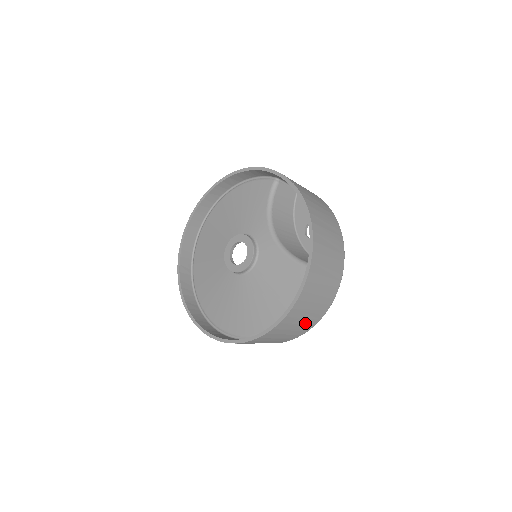
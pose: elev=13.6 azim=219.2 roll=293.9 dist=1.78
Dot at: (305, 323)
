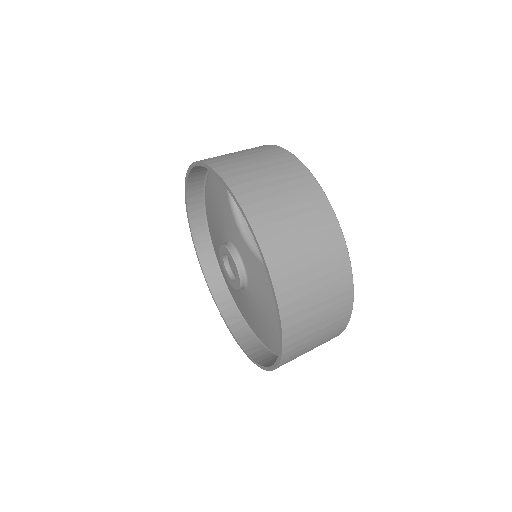
Dot at: (328, 330)
